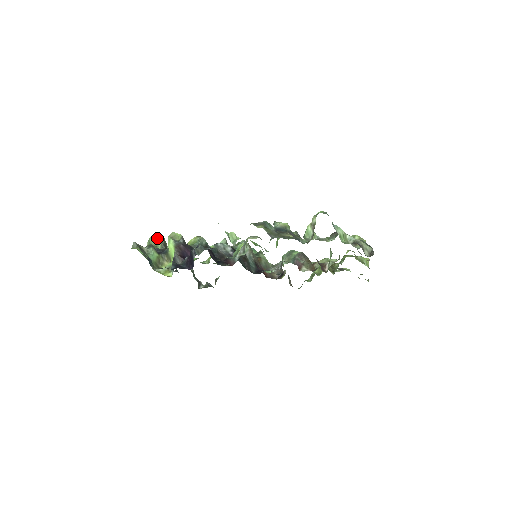
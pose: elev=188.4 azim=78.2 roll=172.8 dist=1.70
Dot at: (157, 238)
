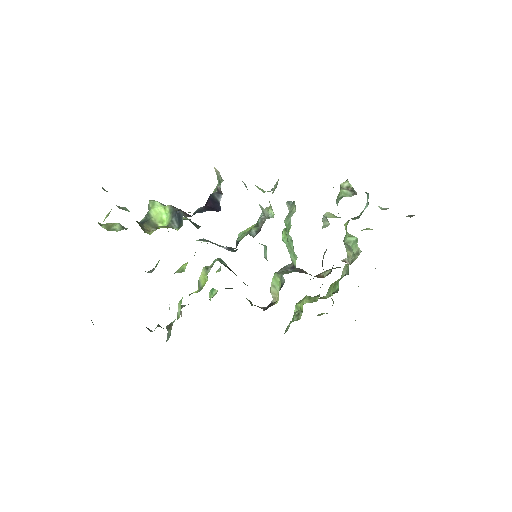
Dot at: (108, 224)
